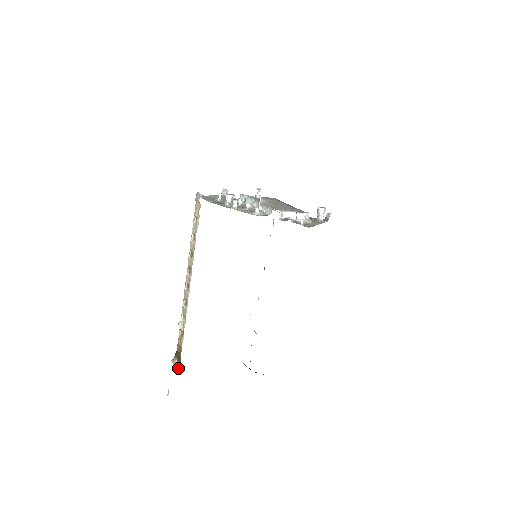
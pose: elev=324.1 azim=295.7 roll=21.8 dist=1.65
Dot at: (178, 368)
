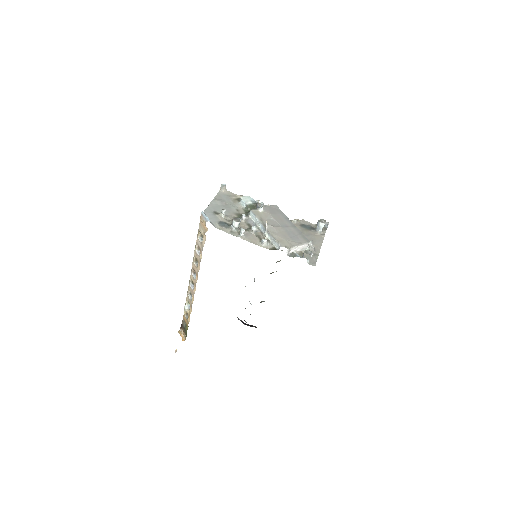
Dot at: (185, 337)
